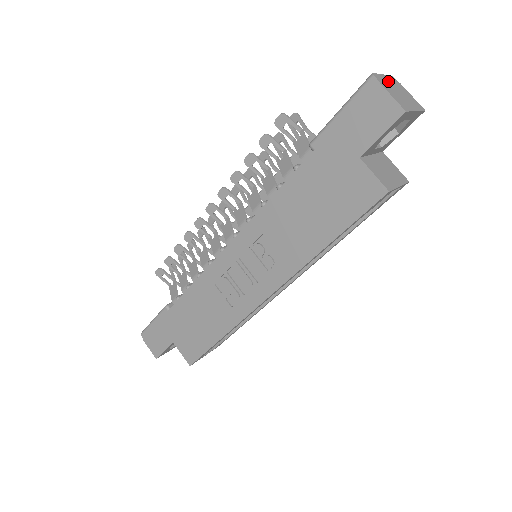
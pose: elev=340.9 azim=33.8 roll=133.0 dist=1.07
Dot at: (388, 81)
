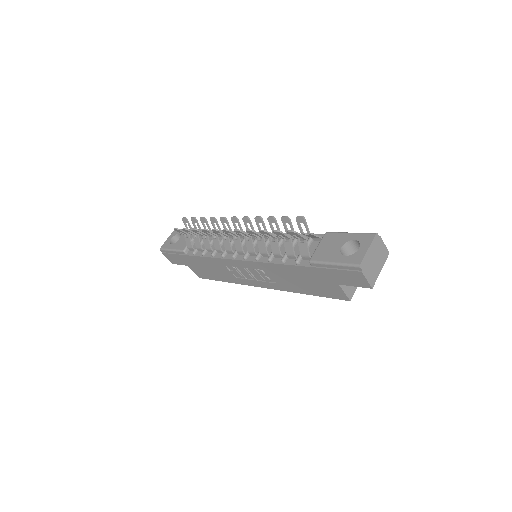
Dot at: (370, 254)
